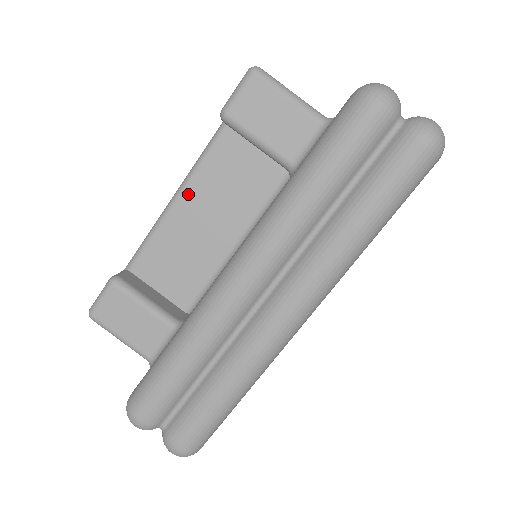
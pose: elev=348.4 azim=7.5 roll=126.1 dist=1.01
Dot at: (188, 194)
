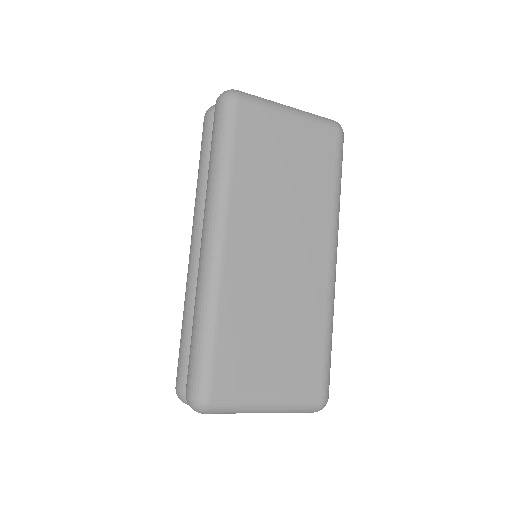
Dot at: occluded
